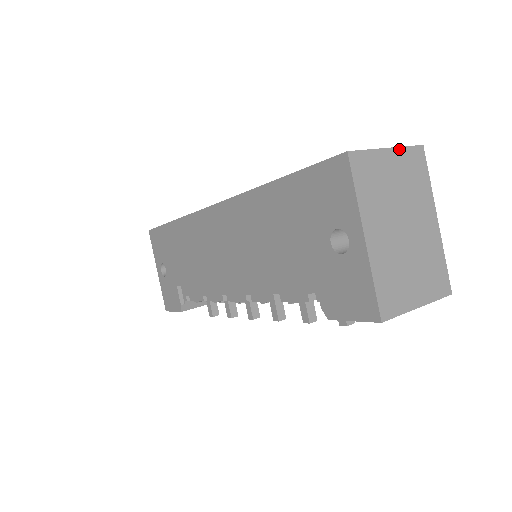
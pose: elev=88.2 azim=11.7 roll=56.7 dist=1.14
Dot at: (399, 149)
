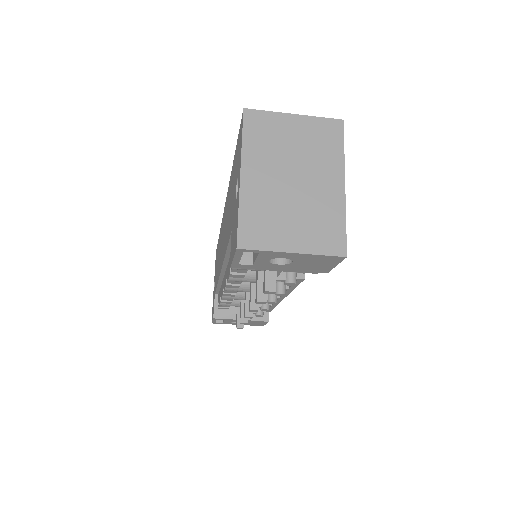
Dot at: (309, 117)
